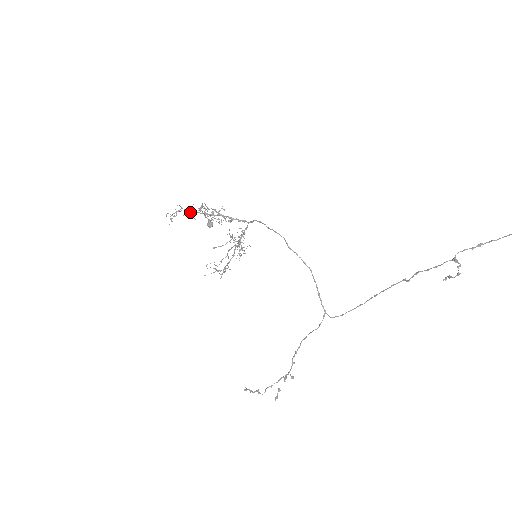
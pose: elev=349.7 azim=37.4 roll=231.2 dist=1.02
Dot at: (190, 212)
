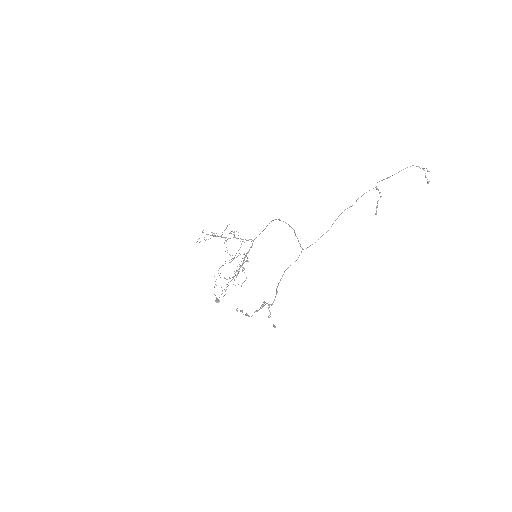
Dot at: occluded
